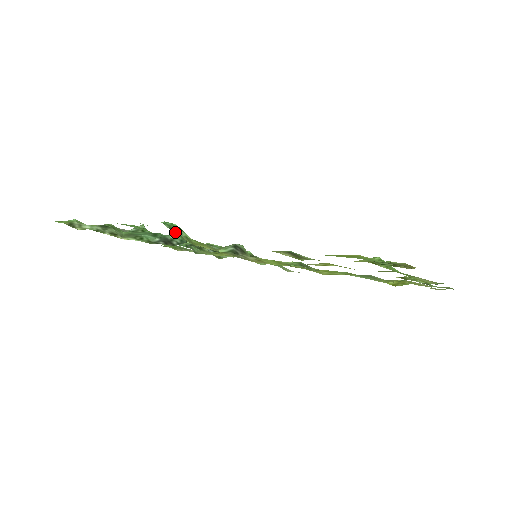
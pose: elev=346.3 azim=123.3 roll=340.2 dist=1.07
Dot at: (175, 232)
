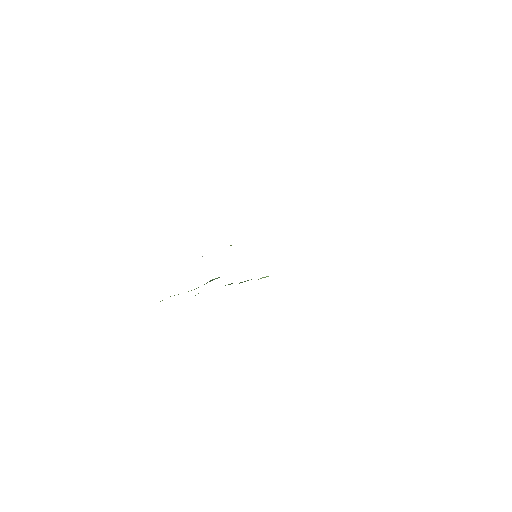
Dot at: occluded
